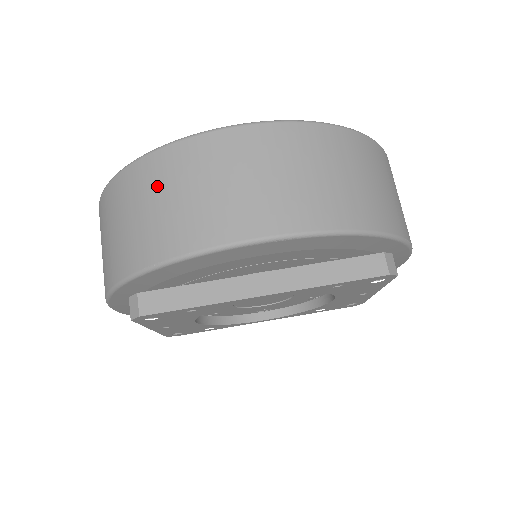
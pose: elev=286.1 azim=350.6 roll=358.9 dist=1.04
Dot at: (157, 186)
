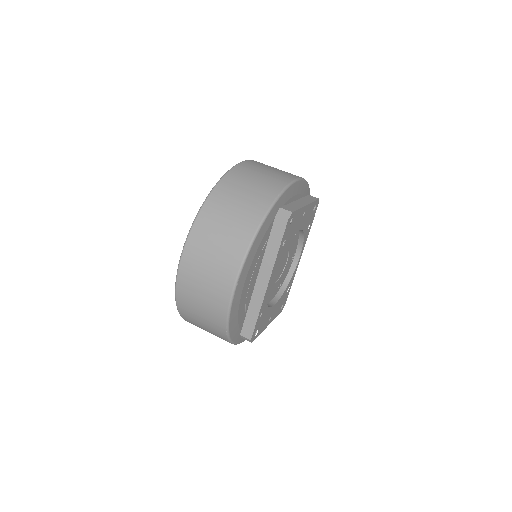
Dot at: (192, 311)
